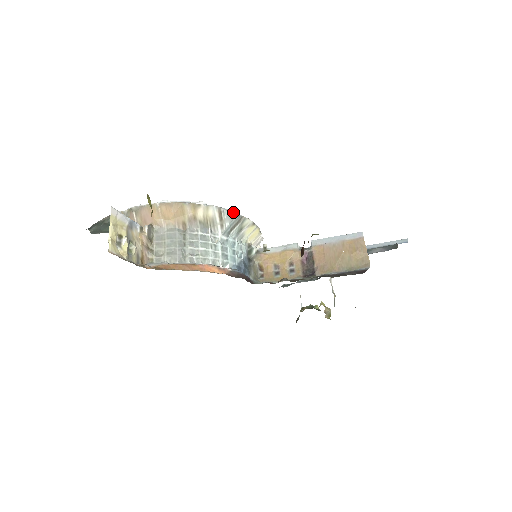
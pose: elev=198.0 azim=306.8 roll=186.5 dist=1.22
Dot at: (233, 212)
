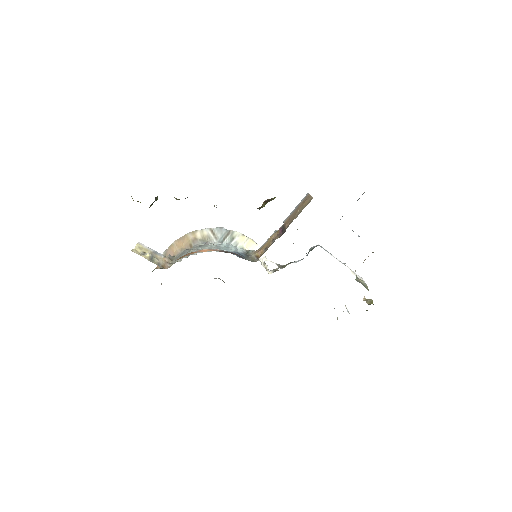
Dot at: (221, 228)
